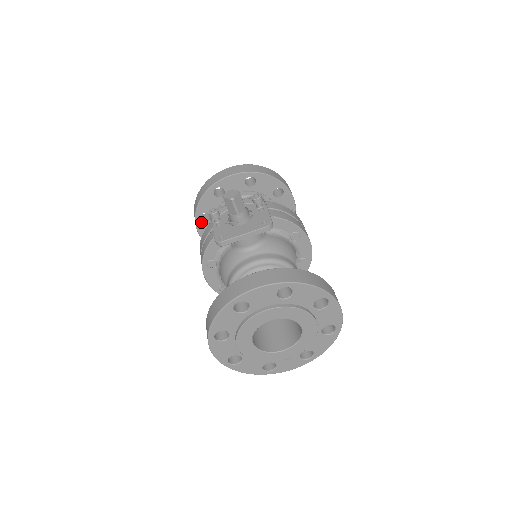
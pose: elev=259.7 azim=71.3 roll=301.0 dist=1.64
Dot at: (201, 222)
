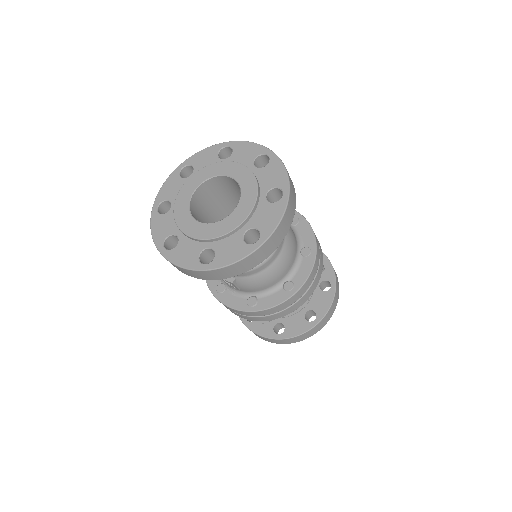
Dot at: (251, 323)
